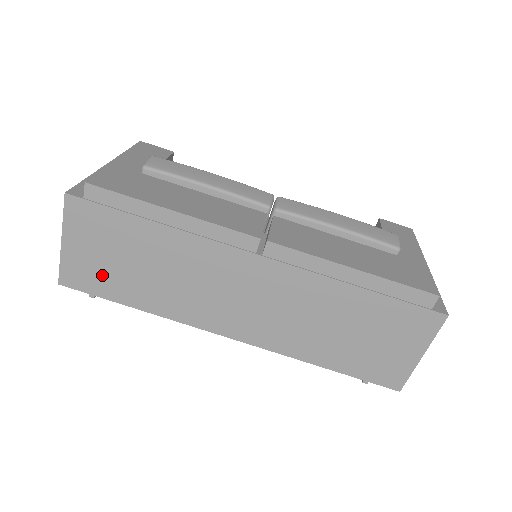
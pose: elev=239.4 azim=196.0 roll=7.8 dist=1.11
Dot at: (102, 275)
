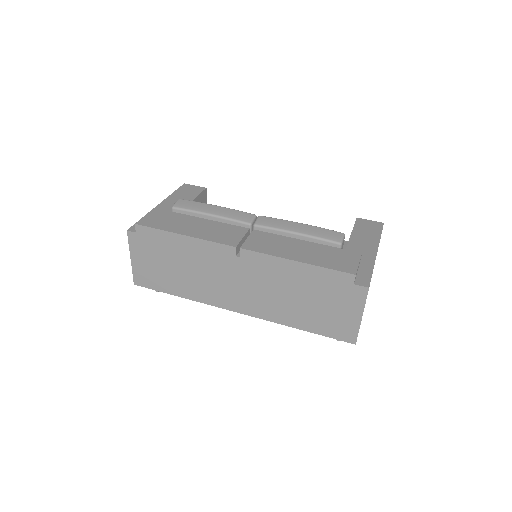
Dot at: (156, 277)
